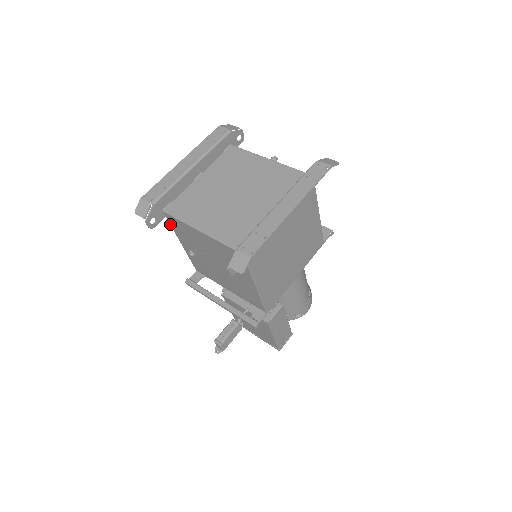
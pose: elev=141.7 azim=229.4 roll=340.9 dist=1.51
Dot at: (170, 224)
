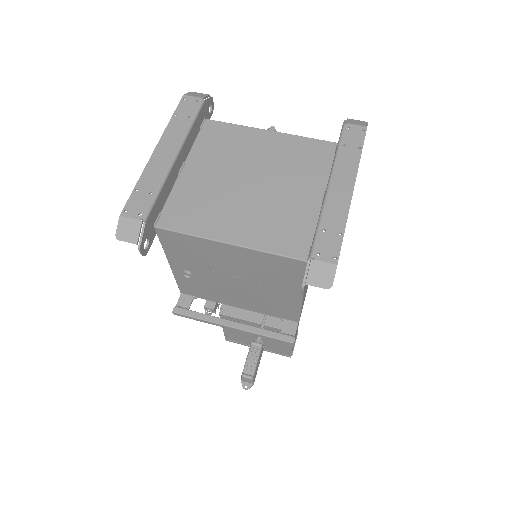
Dot at: (161, 242)
